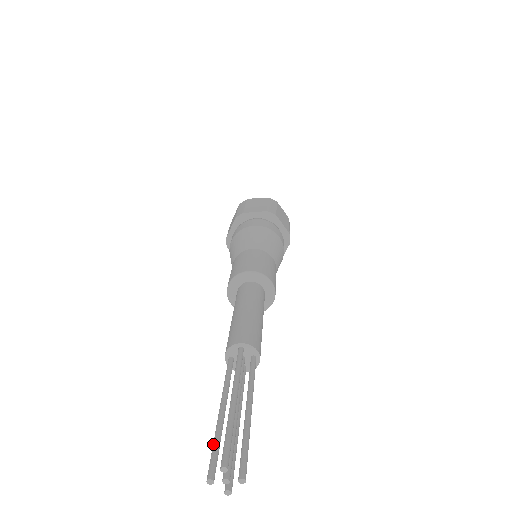
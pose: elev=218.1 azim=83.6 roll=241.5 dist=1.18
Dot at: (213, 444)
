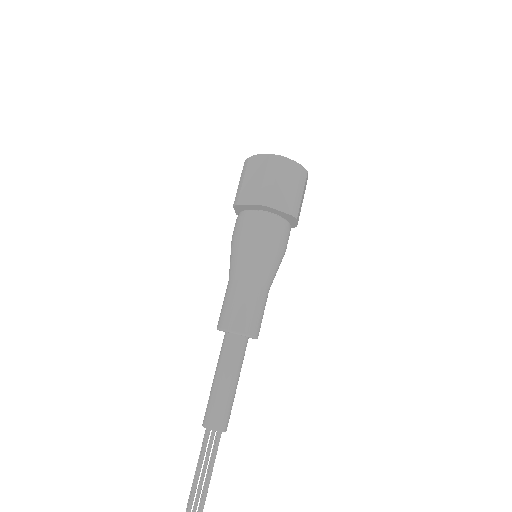
Dot at: occluded
